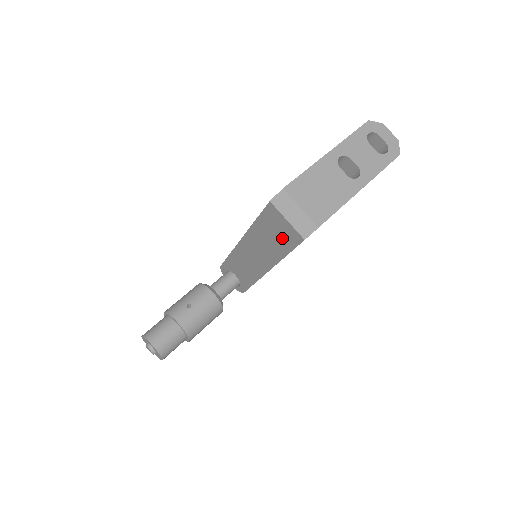
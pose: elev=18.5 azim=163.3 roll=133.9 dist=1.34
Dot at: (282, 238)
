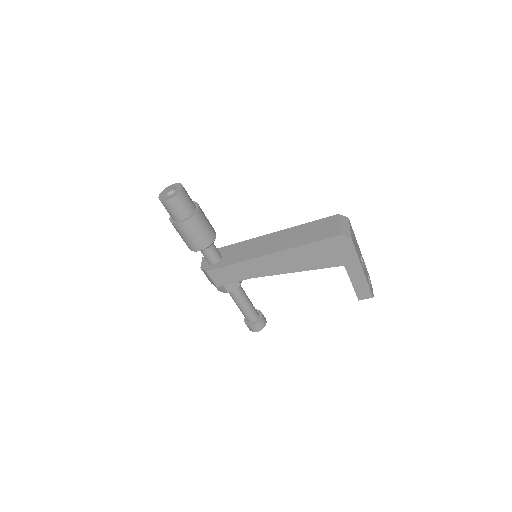
Dot at: (320, 233)
